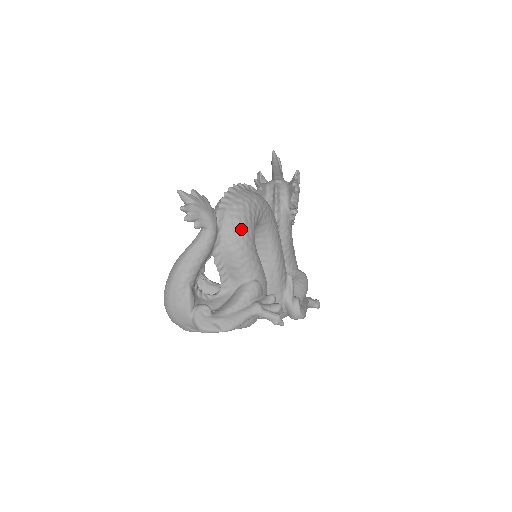
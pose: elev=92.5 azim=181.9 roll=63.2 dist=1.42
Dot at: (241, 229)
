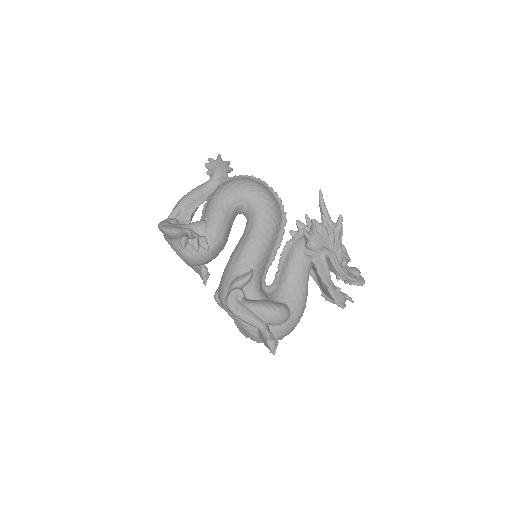
Dot at: (226, 187)
